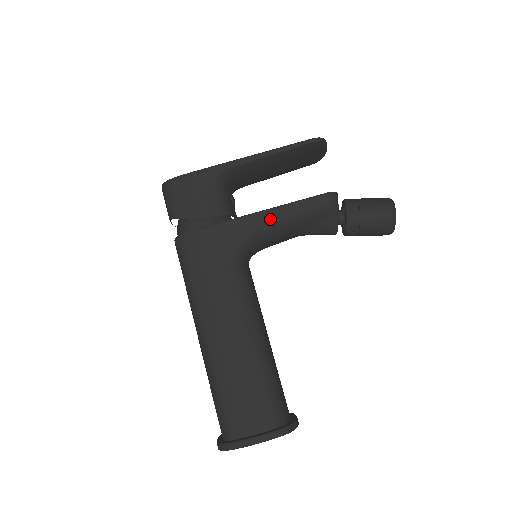
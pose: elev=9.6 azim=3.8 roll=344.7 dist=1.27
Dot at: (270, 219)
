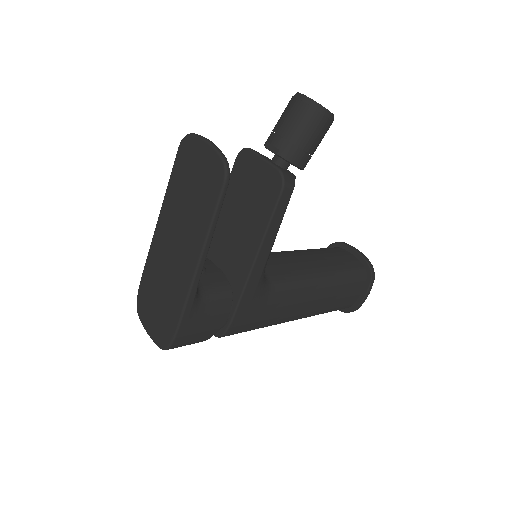
Dot at: (266, 256)
